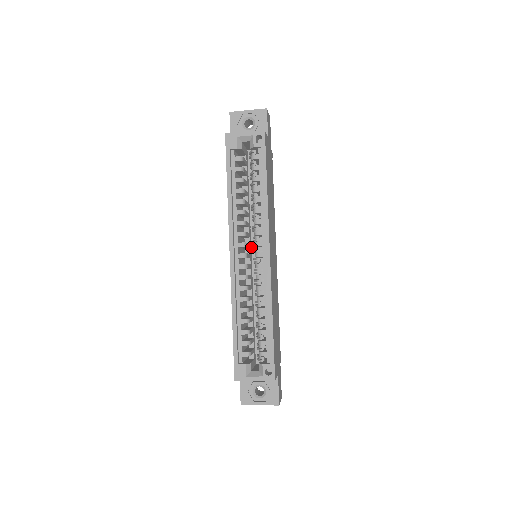
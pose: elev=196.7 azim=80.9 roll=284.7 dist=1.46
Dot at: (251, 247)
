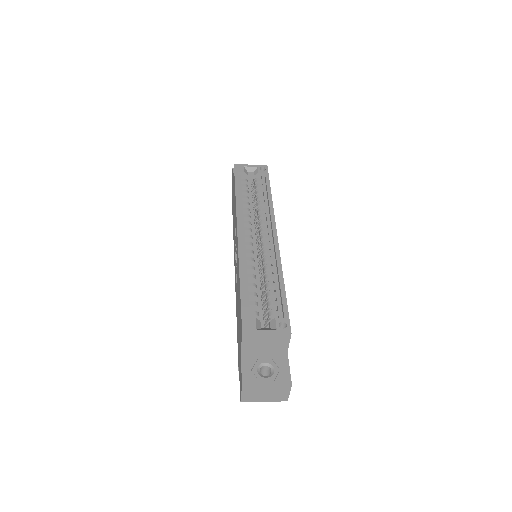
Dot at: occluded
